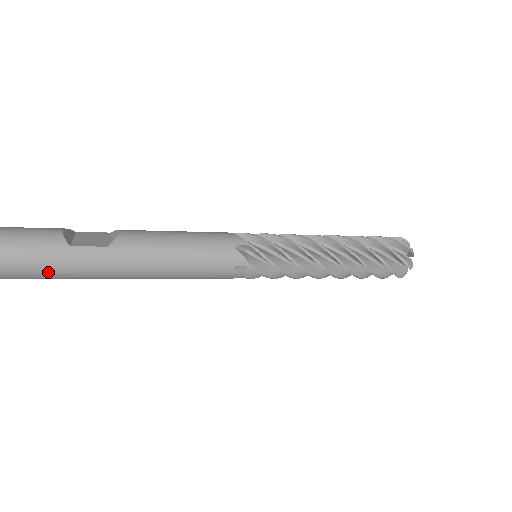
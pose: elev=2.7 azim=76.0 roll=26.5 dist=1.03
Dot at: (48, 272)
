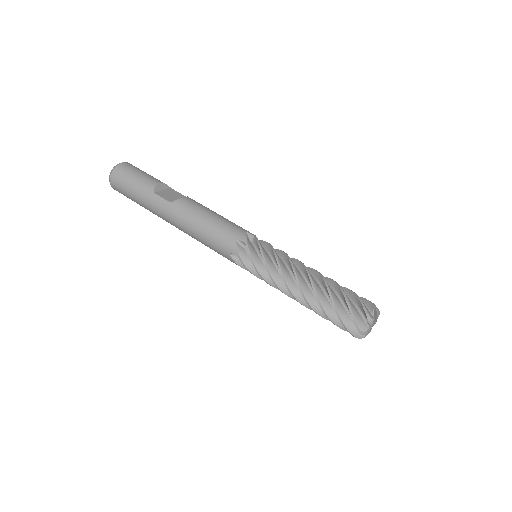
Dot at: (141, 202)
